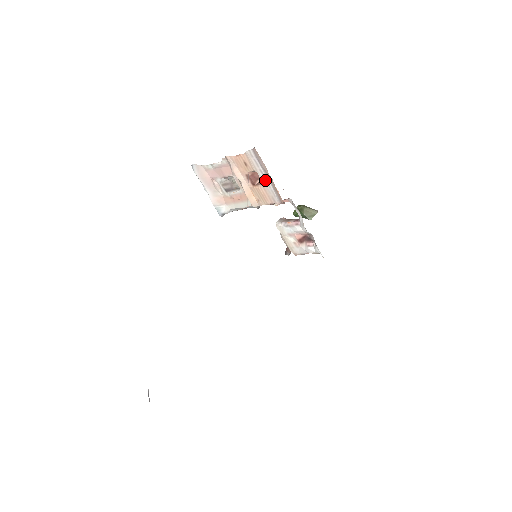
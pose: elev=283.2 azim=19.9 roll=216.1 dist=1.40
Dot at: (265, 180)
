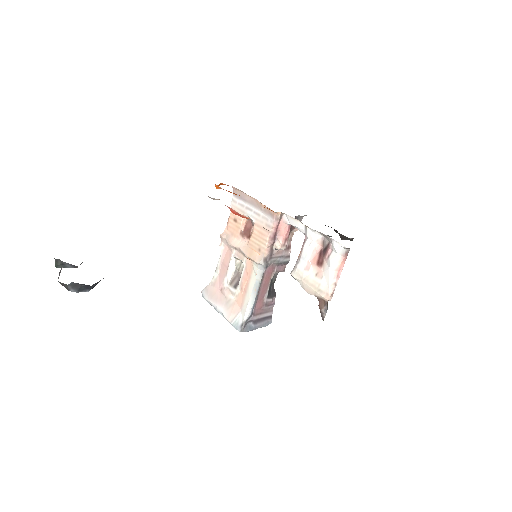
Dot at: (253, 213)
